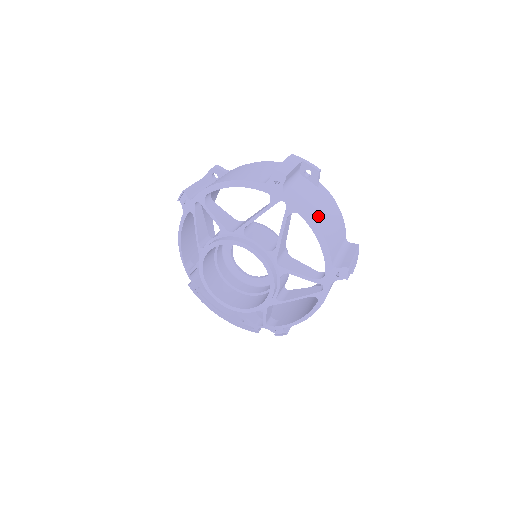
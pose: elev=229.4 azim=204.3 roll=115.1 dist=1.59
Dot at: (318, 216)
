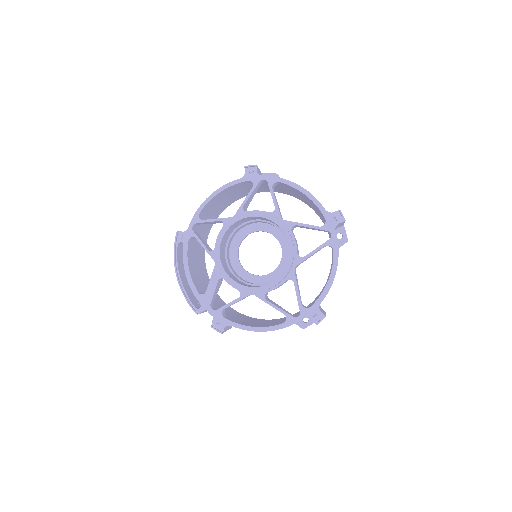
Dot at: occluded
